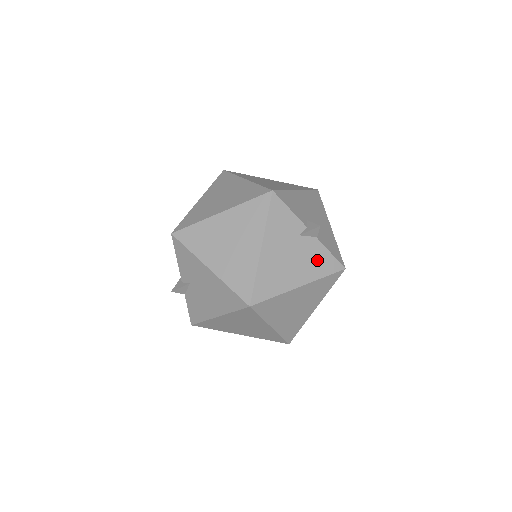
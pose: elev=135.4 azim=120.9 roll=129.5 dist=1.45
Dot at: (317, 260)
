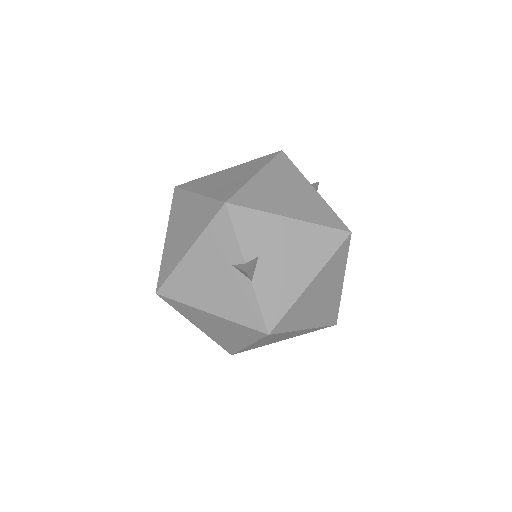
Dot at: (240, 302)
